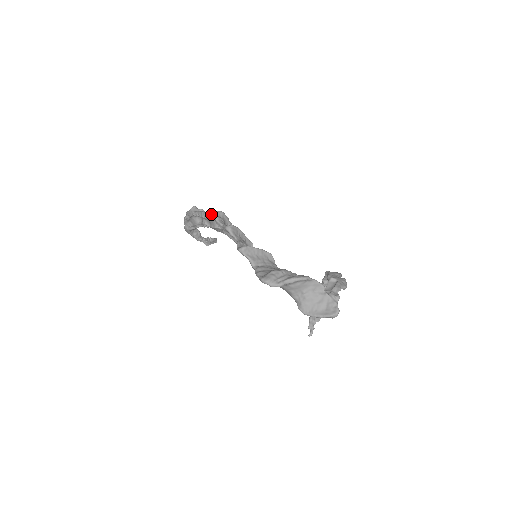
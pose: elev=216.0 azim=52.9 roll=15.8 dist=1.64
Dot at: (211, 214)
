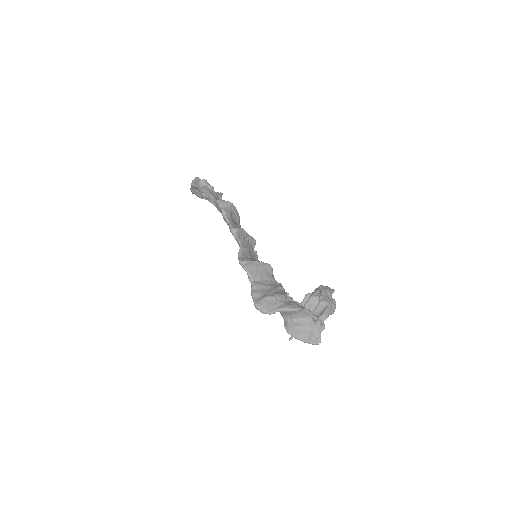
Dot at: (219, 205)
